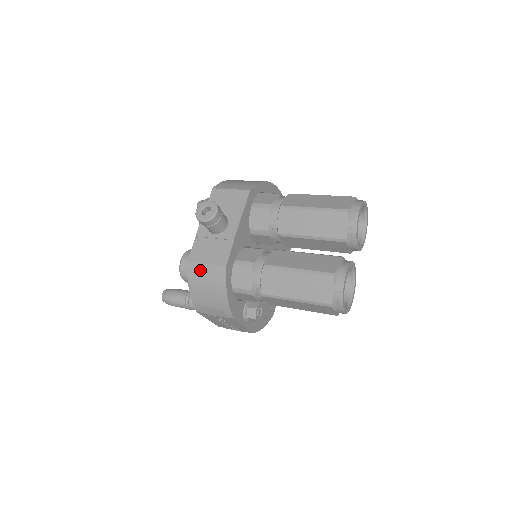
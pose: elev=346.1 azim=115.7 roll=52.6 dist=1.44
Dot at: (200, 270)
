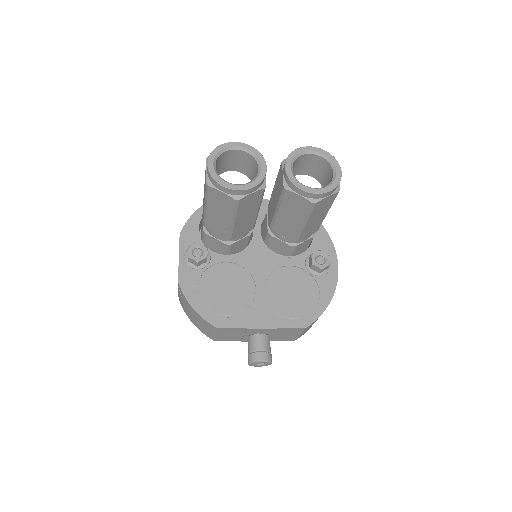
Dot at: occluded
